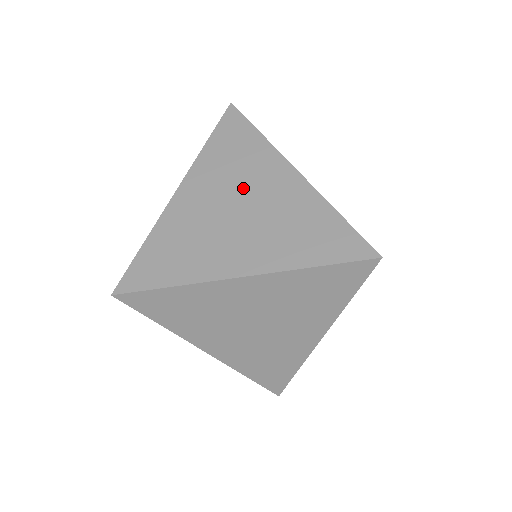
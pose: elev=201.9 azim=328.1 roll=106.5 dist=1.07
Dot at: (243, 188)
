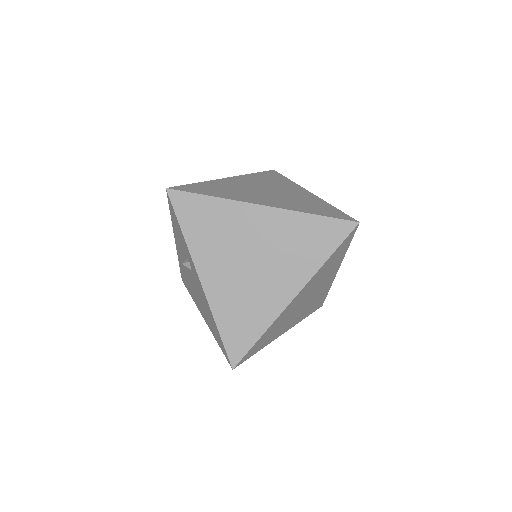
Dot at: (273, 187)
